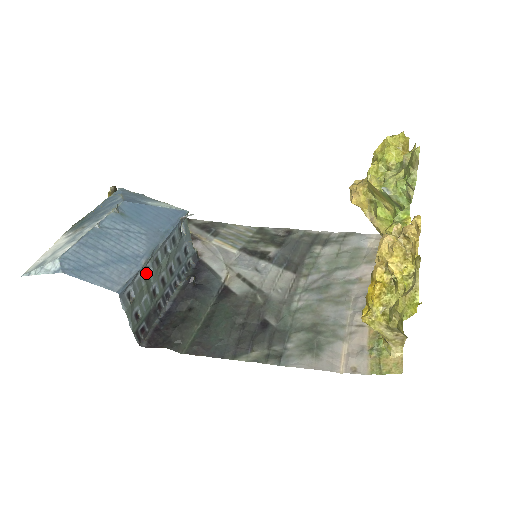
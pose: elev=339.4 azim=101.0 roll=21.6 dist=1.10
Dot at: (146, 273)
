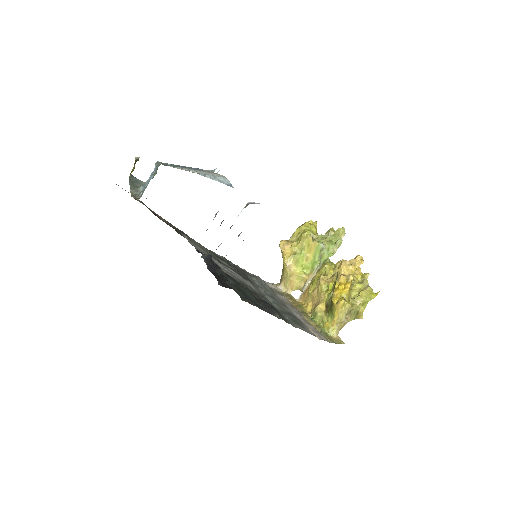
Dot at: occluded
